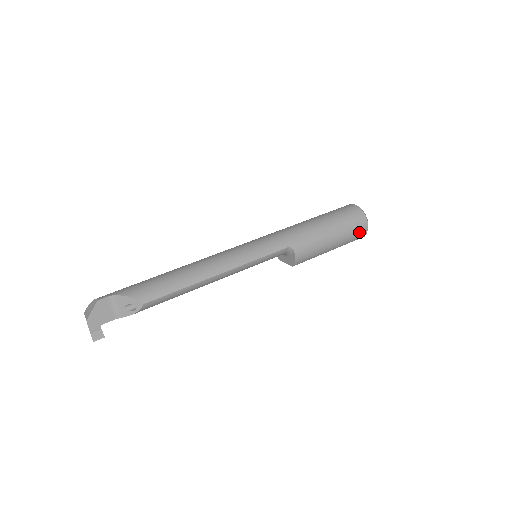
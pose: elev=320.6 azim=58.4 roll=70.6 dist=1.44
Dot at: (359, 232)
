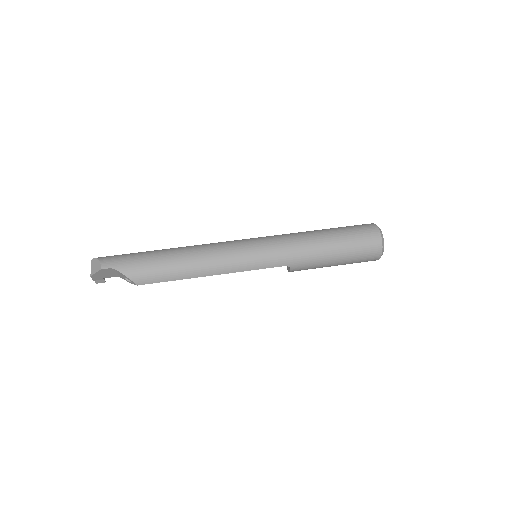
Dot at: (367, 261)
